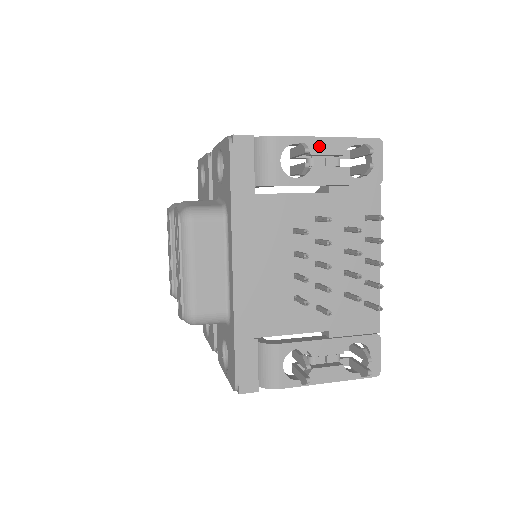
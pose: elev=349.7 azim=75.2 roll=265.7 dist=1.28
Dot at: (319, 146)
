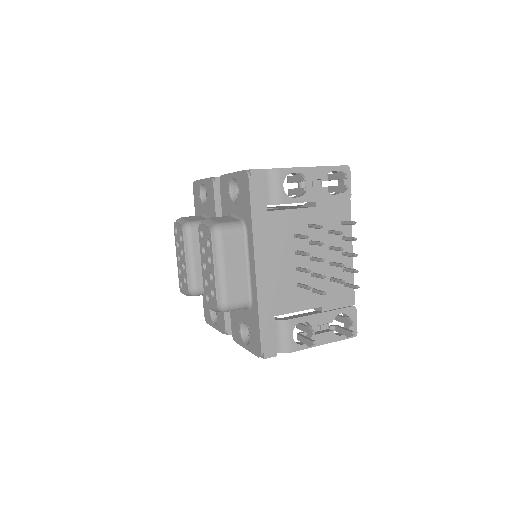
Dot at: (308, 174)
